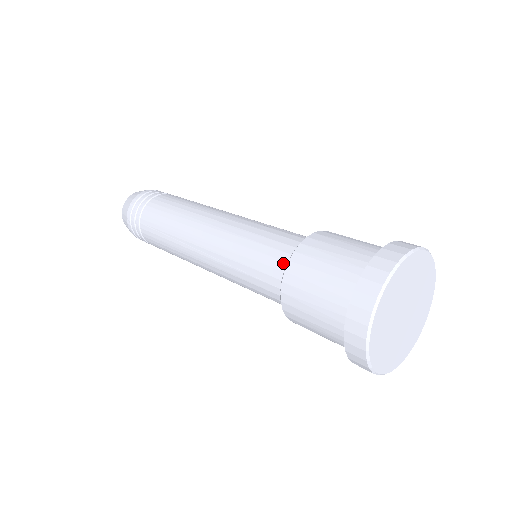
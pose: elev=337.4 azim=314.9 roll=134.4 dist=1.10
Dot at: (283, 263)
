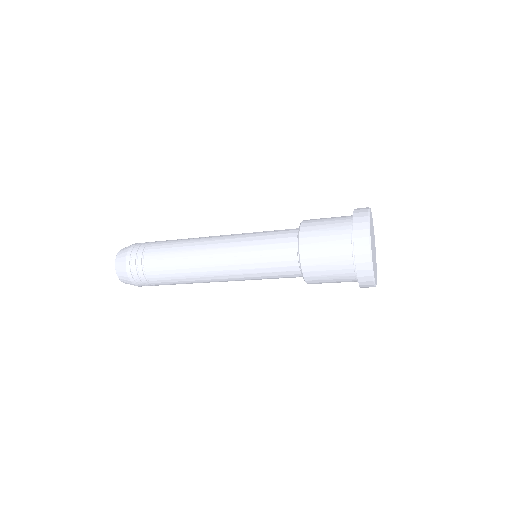
Dot at: occluded
